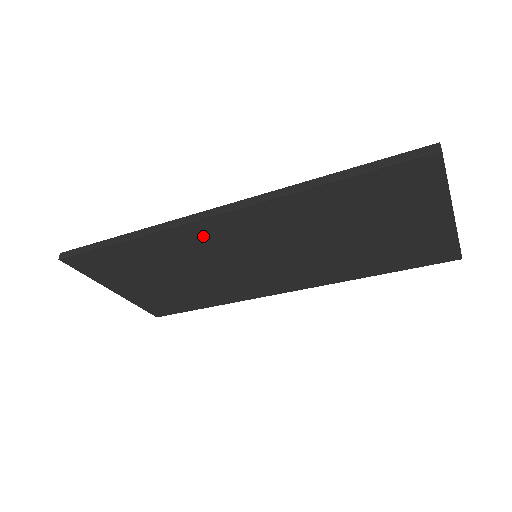
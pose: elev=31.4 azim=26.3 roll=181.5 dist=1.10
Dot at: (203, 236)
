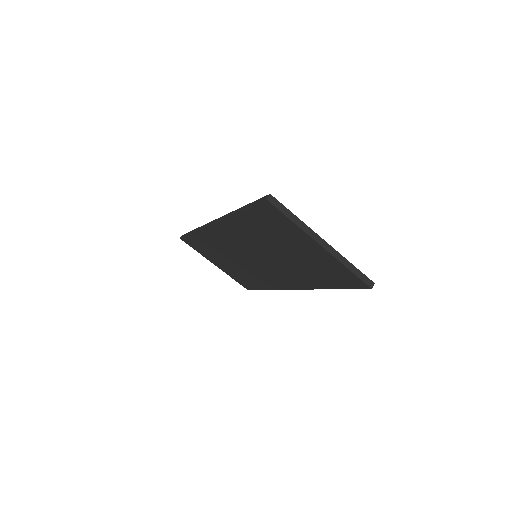
Dot at: (219, 236)
